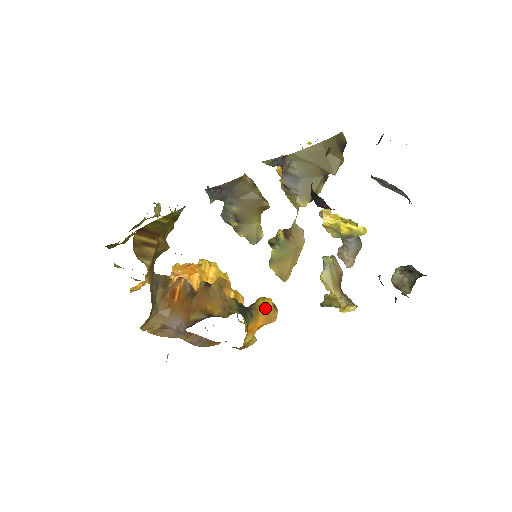
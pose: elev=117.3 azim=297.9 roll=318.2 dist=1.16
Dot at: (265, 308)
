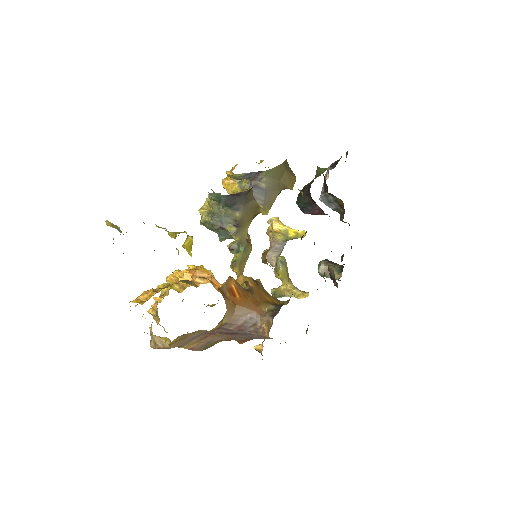
Dot at: occluded
